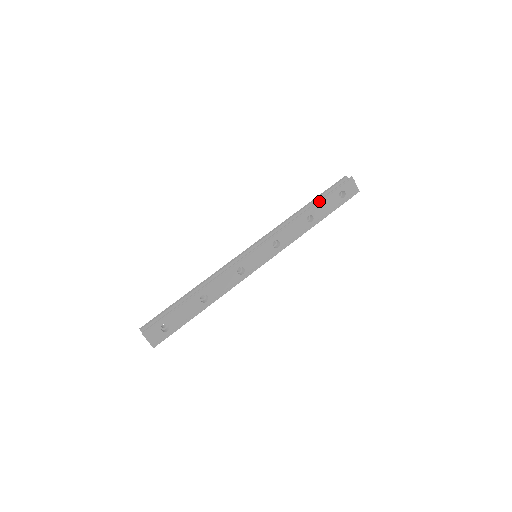
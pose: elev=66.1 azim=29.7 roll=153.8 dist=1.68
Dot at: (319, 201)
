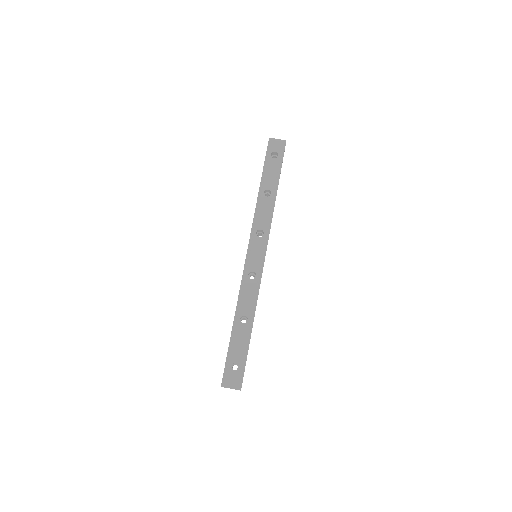
Dot at: (262, 176)
